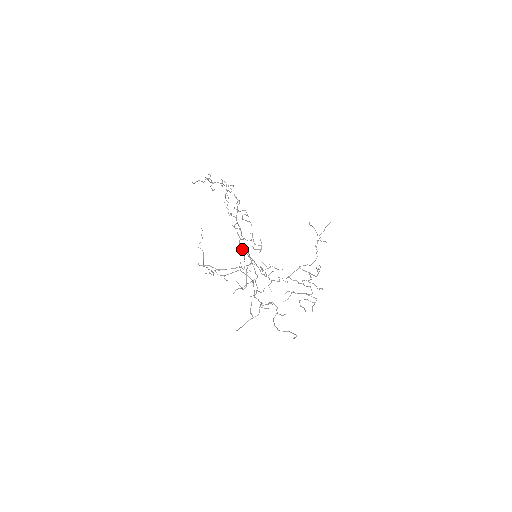
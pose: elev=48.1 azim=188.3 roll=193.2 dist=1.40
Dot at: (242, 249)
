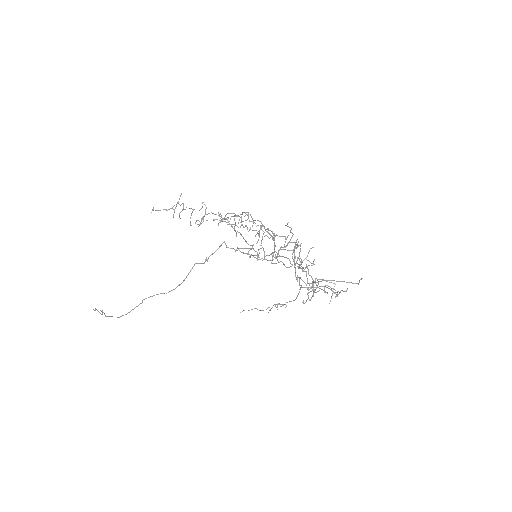
Dot at: occluded
